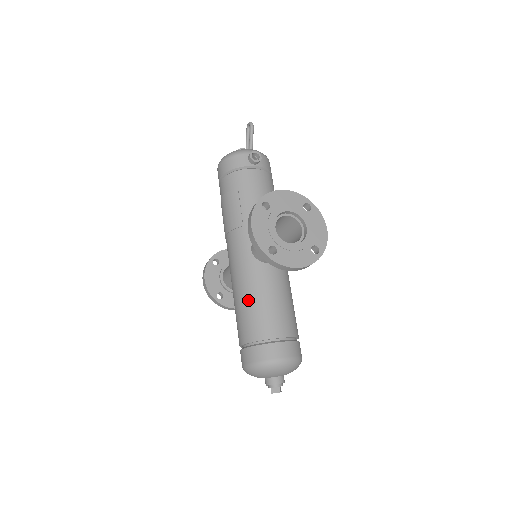
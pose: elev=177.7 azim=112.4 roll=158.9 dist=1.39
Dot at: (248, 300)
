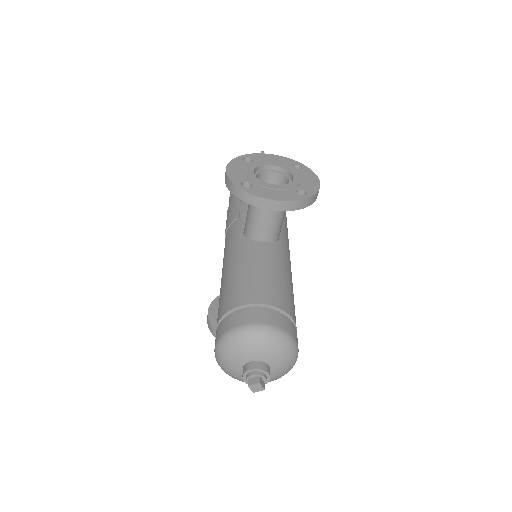
Dot at: (230, 274)
